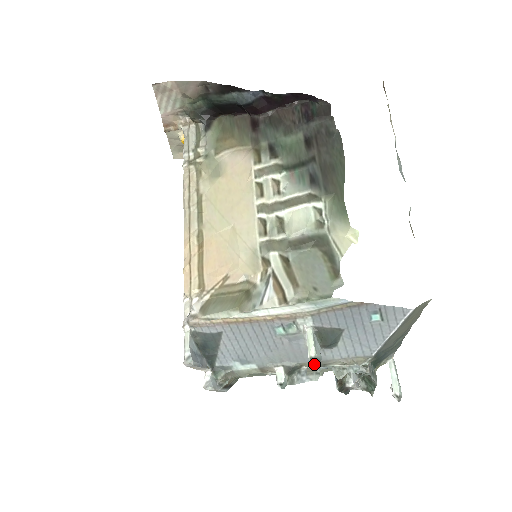
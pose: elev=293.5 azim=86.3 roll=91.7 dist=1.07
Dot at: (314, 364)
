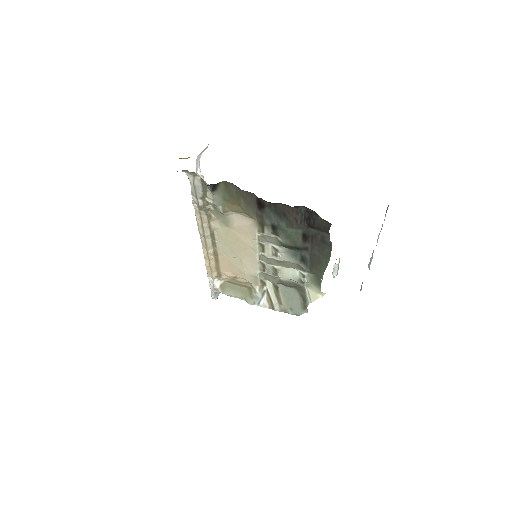
Dot at: occluded
